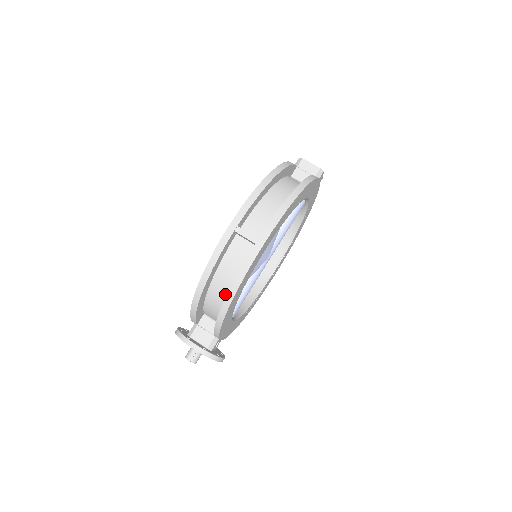
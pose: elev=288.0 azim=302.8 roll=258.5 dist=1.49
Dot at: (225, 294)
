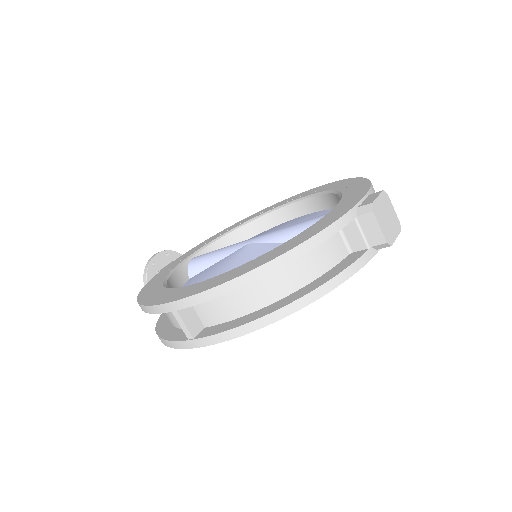
Dot at: occluded
